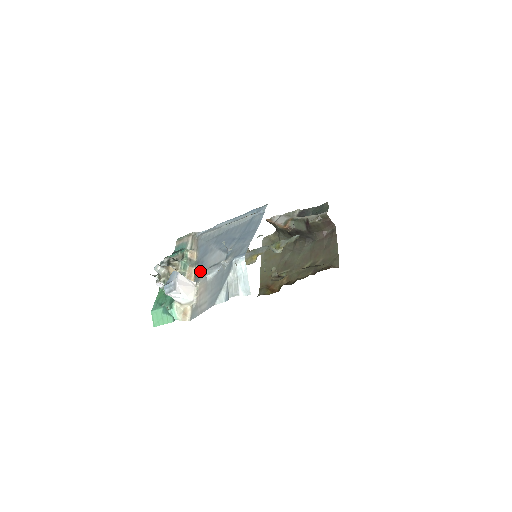
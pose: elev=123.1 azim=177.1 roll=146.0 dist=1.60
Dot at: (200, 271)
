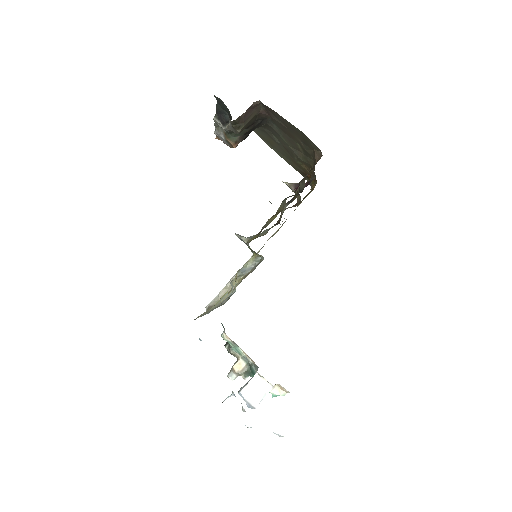
Dot at: occluded
